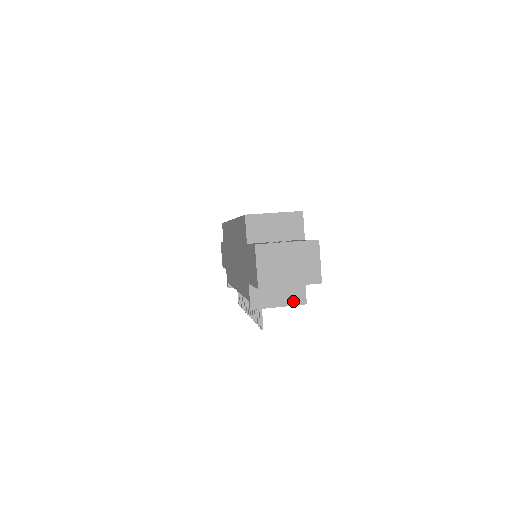
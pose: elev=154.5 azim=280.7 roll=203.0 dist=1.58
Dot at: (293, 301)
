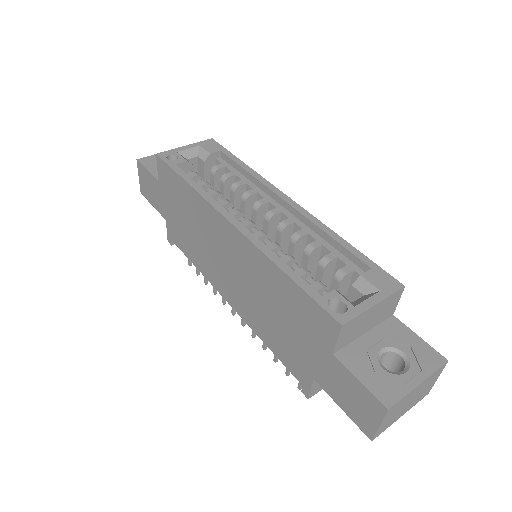
Dot at: occluded
